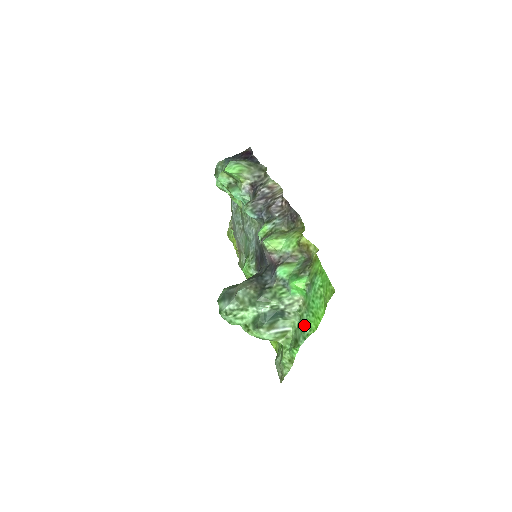
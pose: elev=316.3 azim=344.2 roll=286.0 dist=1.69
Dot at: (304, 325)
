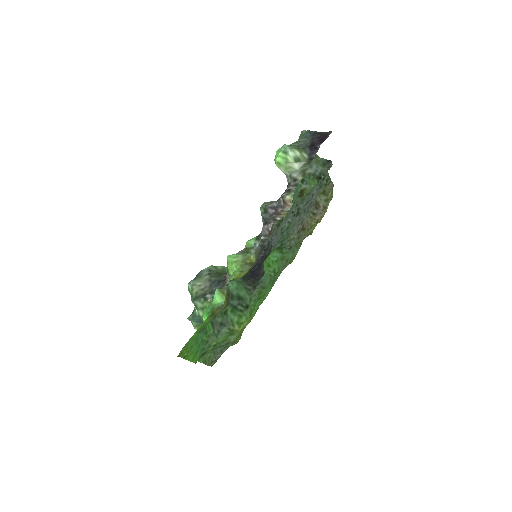
Dot at: (201, 351)
